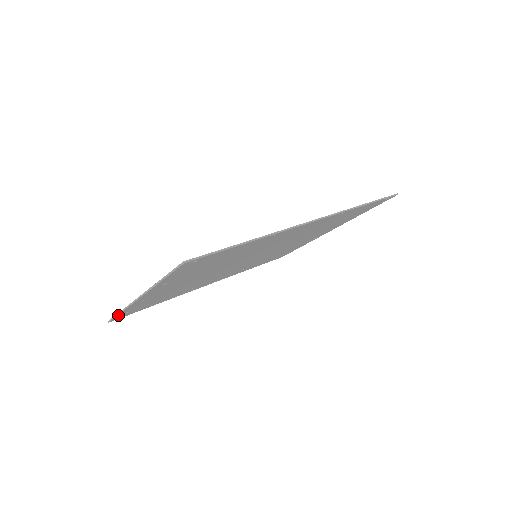
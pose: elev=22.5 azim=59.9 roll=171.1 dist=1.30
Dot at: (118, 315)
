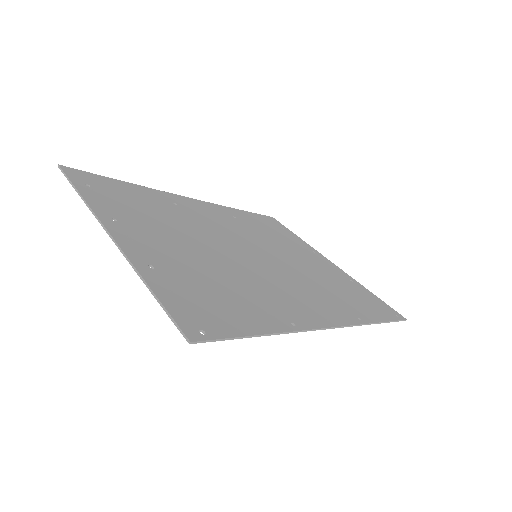
Dot at: (75, 186)
